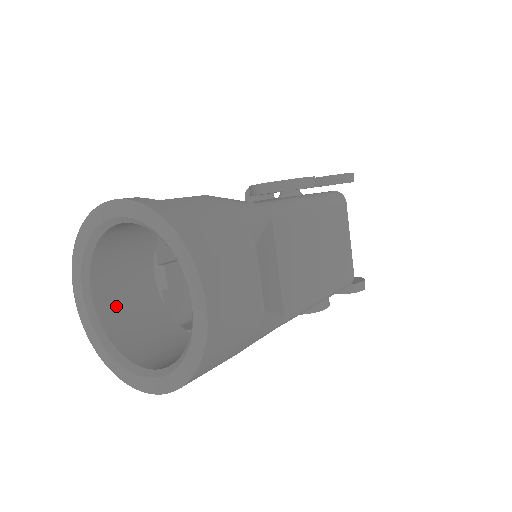
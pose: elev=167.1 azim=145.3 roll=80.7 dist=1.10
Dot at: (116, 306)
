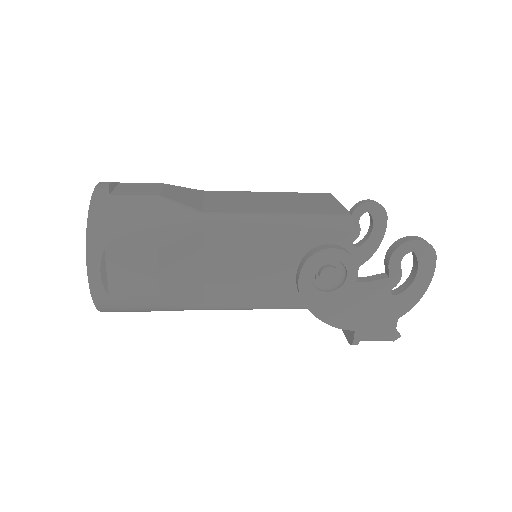
Dot at: occluded
